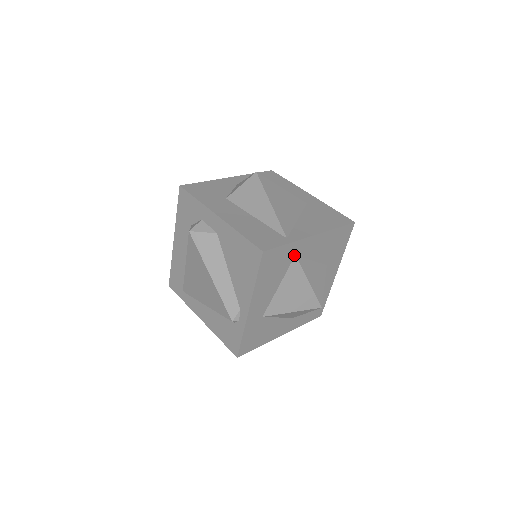
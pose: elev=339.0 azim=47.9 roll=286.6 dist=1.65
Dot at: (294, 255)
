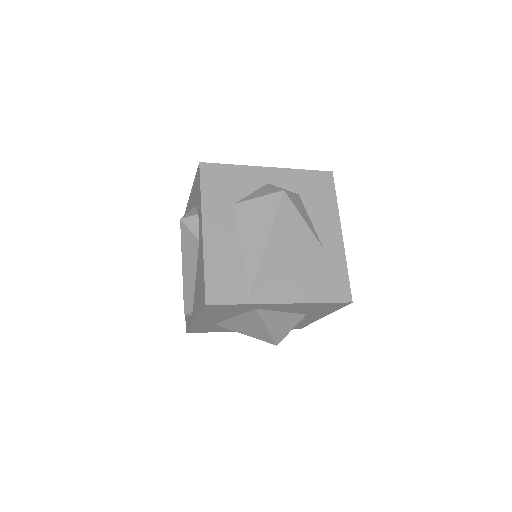
Dot at: (254, 308)
